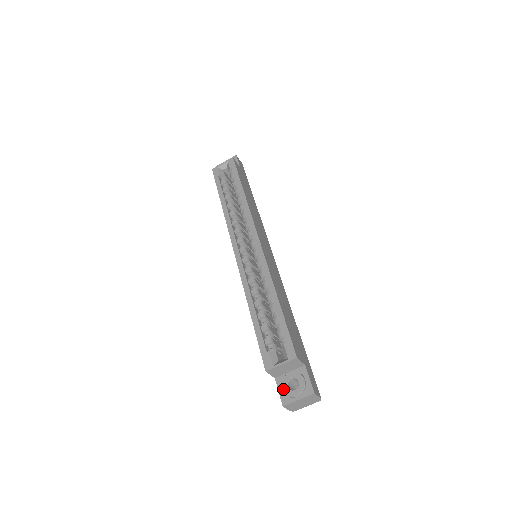
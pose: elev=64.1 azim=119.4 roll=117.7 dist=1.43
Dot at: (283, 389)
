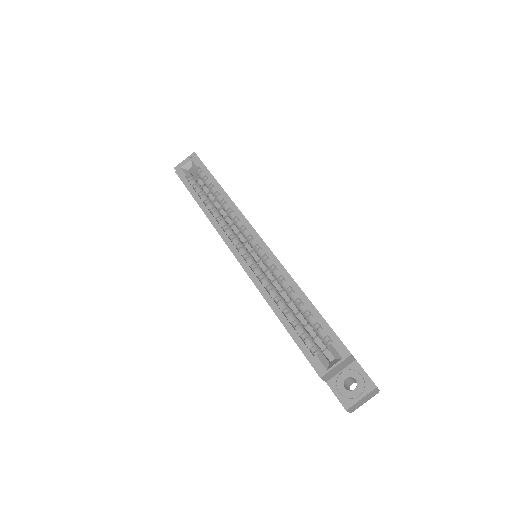
Dot at: (341, 392)
